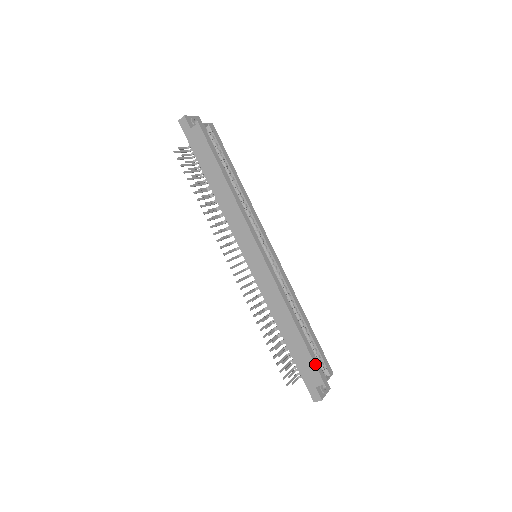
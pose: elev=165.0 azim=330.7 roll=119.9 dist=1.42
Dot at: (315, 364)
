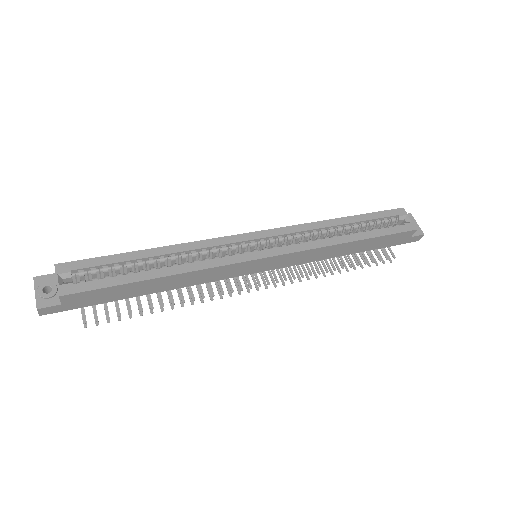
Dot at: (396, 233)
